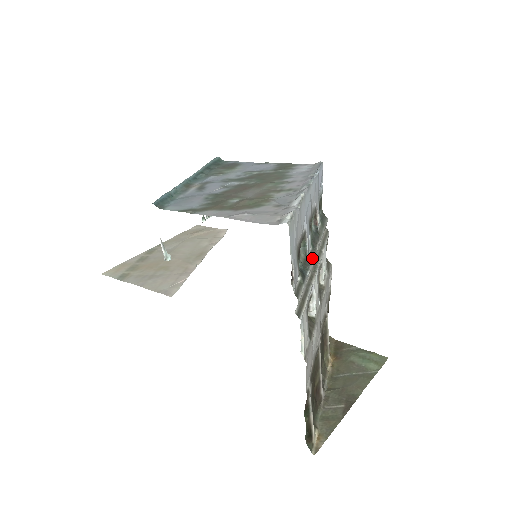
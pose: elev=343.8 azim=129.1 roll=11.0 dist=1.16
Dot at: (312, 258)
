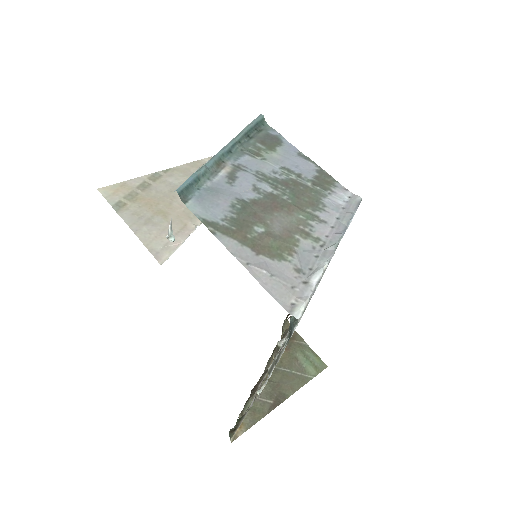
Dot at: occluded
